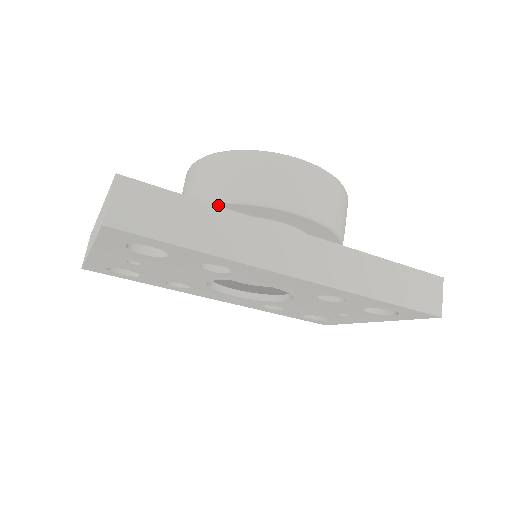
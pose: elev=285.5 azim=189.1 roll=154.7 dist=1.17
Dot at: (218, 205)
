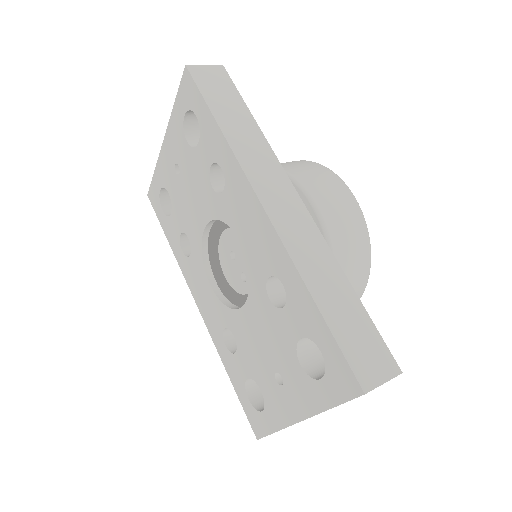
Dot at: occluded
